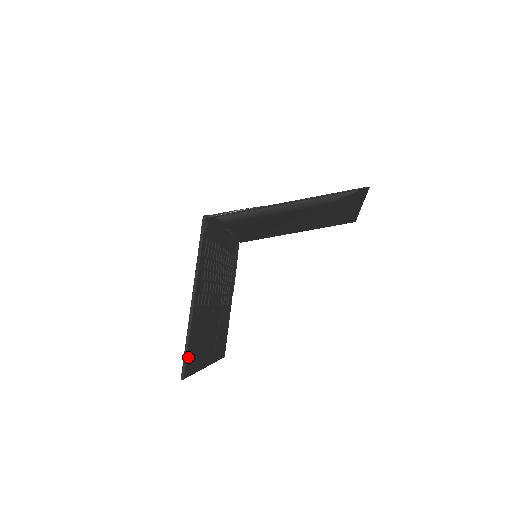
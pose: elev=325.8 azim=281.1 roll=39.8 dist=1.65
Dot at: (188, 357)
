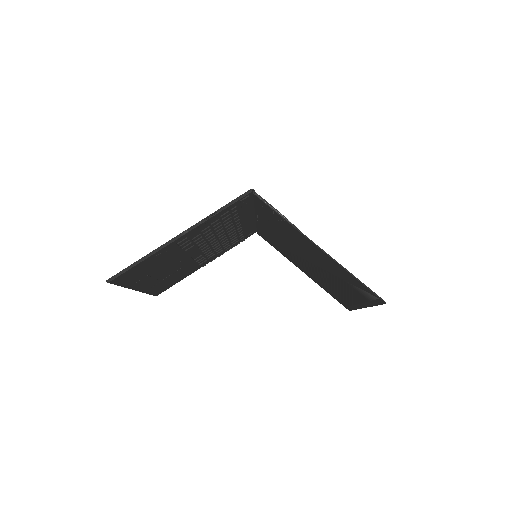
Dot at: (129, 271)
